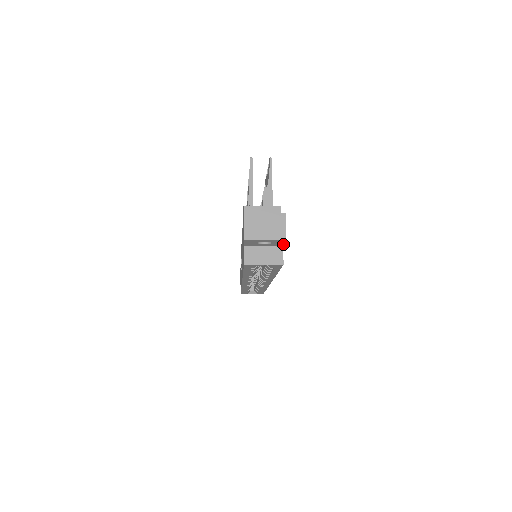
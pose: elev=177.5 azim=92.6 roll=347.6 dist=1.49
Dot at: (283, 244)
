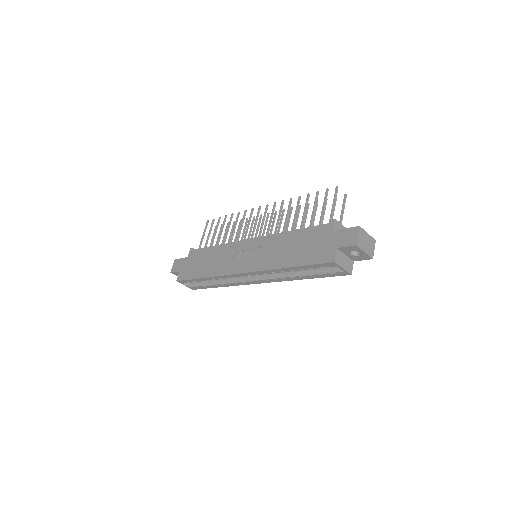
Dot at: (359, 260)
